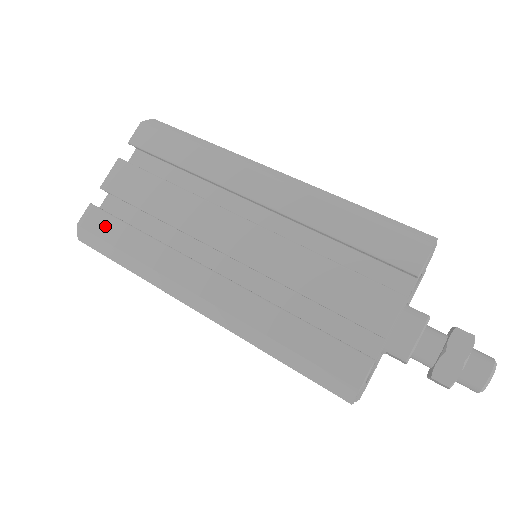
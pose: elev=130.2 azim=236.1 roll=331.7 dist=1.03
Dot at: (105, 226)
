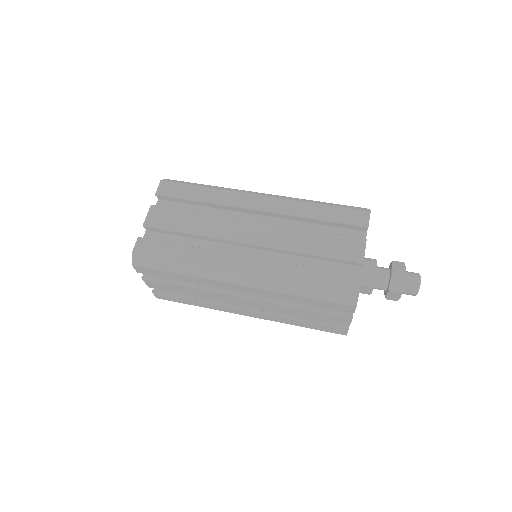
Dot at: (156, 248)
